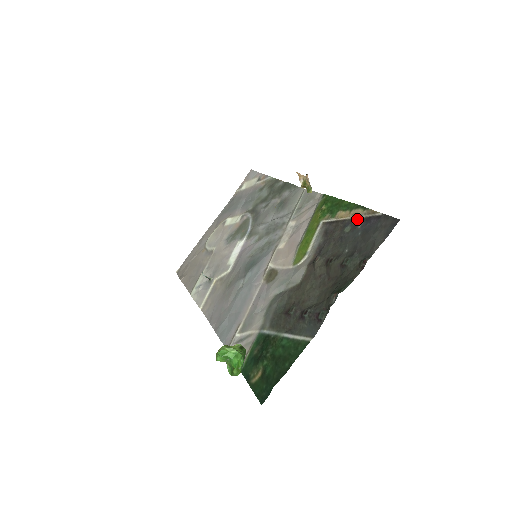
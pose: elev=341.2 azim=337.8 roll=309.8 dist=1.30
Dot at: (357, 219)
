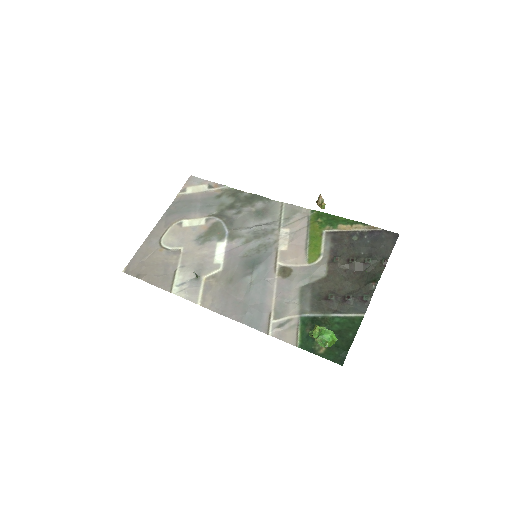
Dot at: (361, 231)
